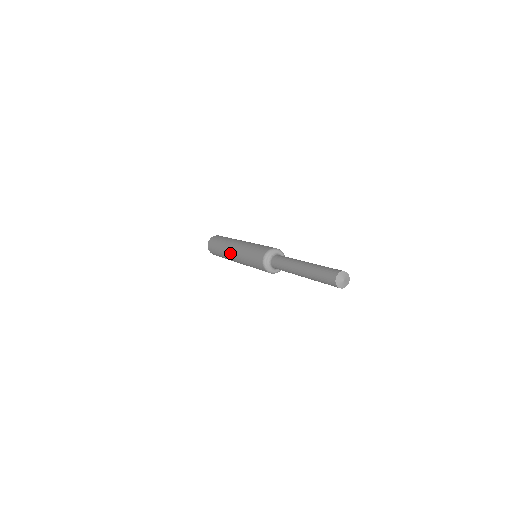
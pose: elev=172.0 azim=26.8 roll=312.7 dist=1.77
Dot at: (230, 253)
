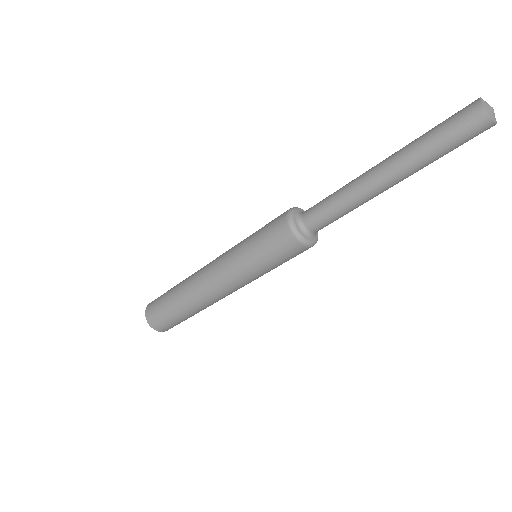
Dot at: occluded
